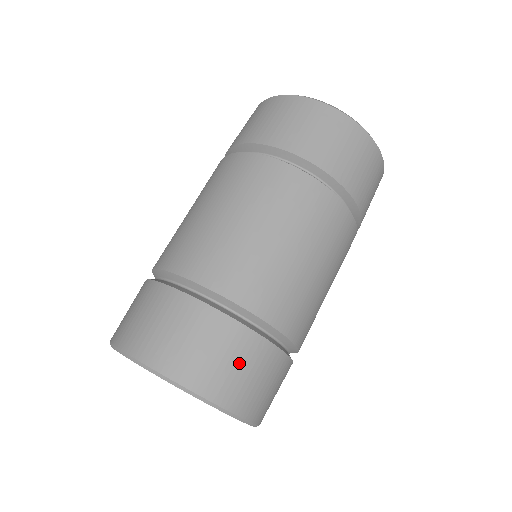
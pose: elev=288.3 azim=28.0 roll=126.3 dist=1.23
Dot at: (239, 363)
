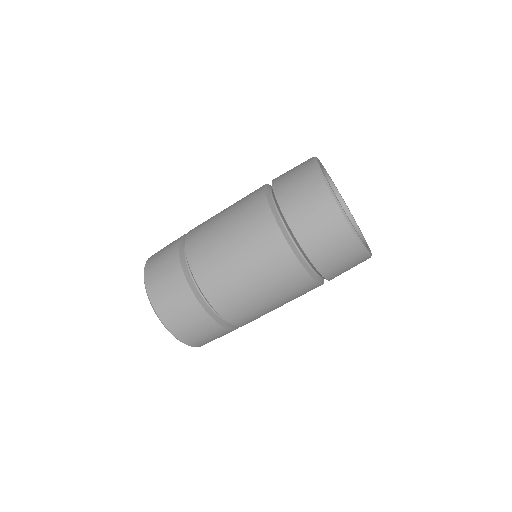
Dot at: occluded
